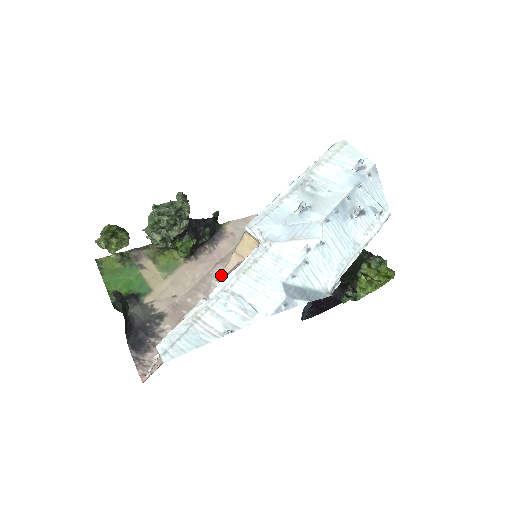
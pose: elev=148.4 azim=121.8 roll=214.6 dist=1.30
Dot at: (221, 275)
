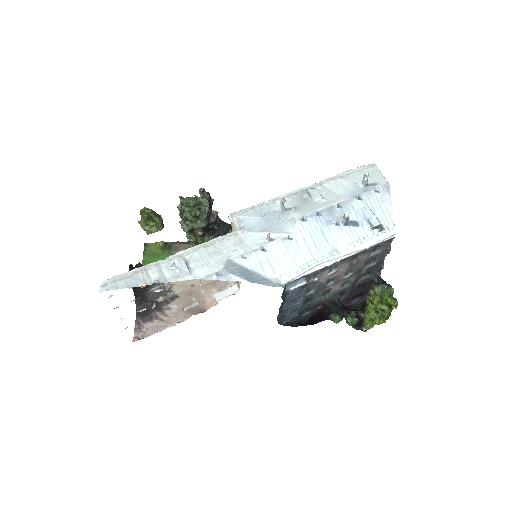
Dot at: occluded
